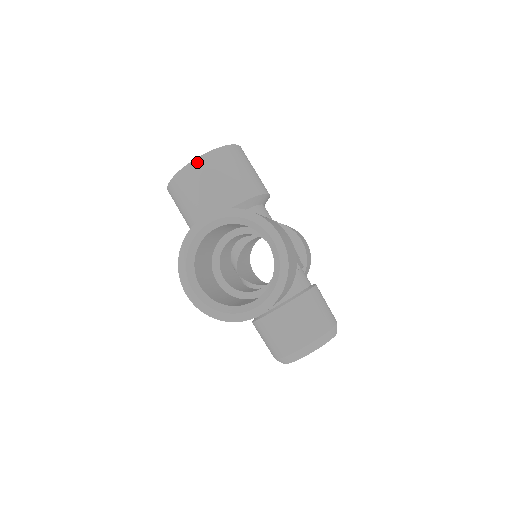
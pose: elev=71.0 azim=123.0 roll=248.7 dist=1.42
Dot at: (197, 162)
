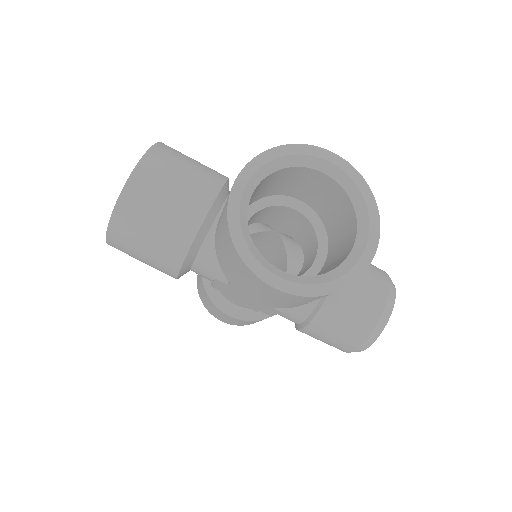
Dot at: (141, 168)
